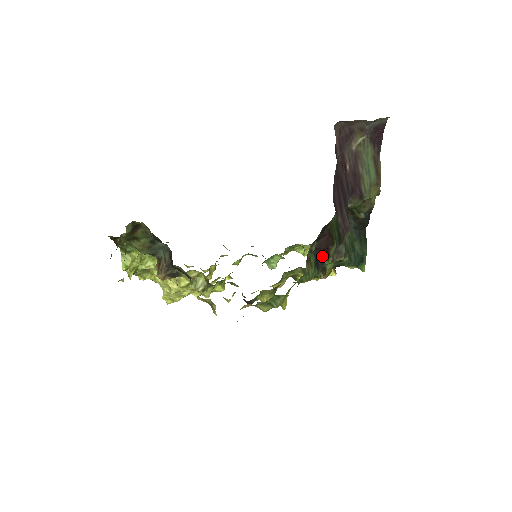
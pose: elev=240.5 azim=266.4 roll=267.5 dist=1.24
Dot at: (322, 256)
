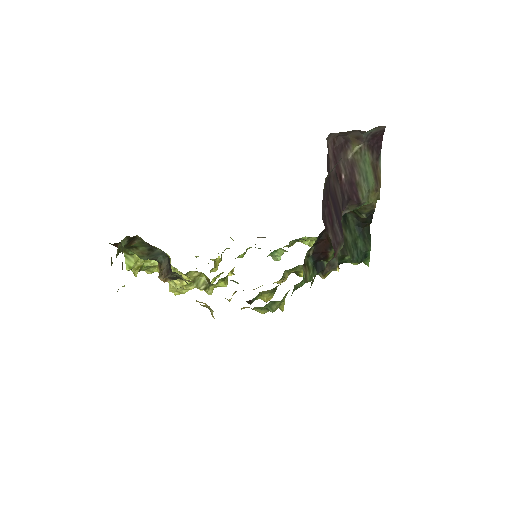
Dot at: (320, 259)
